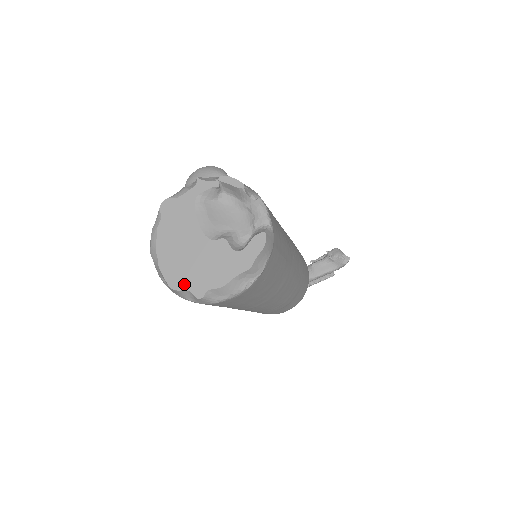
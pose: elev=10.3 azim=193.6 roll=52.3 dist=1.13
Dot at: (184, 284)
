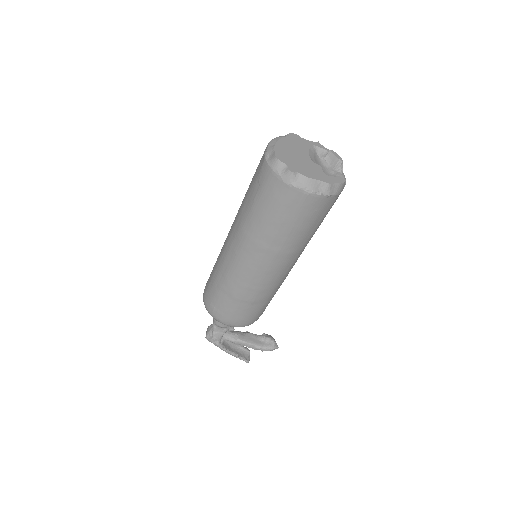
Dot at: (286, 161)
